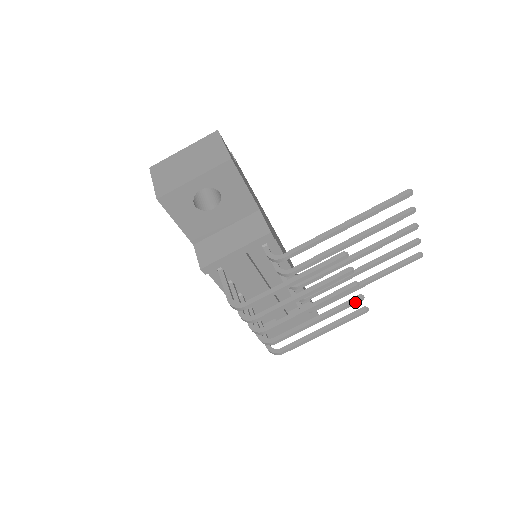
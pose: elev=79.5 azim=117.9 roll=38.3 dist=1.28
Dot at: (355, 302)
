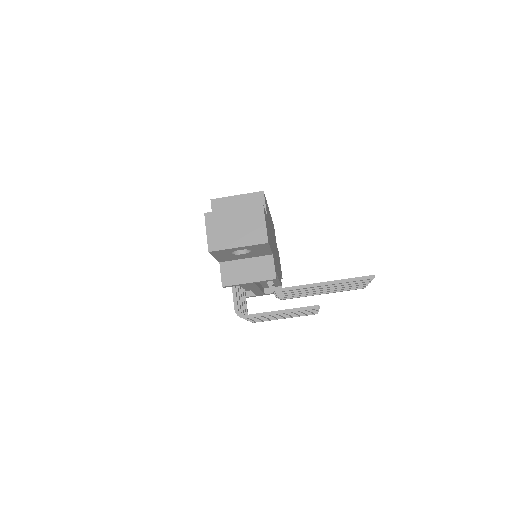
Dot at: (312, 313)
